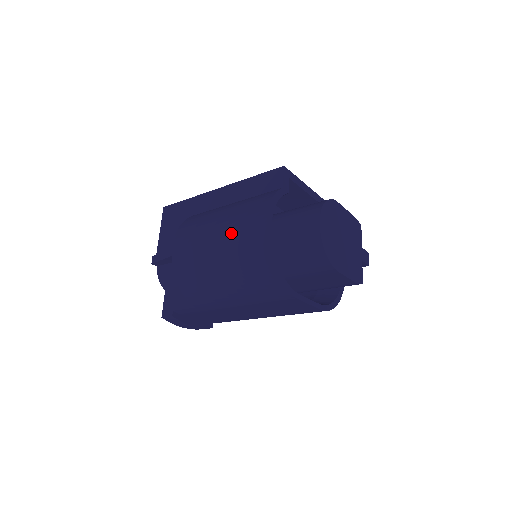
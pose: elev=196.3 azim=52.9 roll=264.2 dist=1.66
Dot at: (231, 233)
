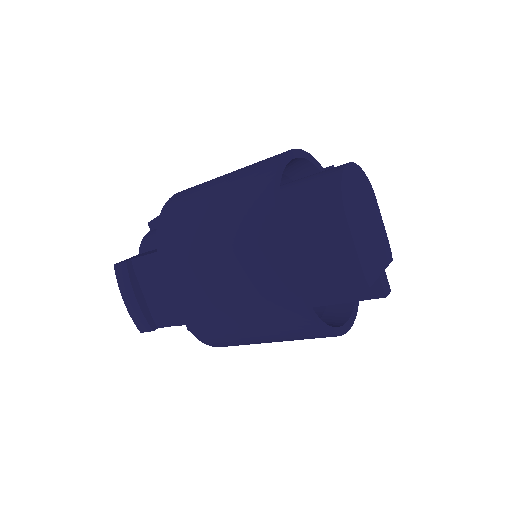
Dot at: (249, 165)
